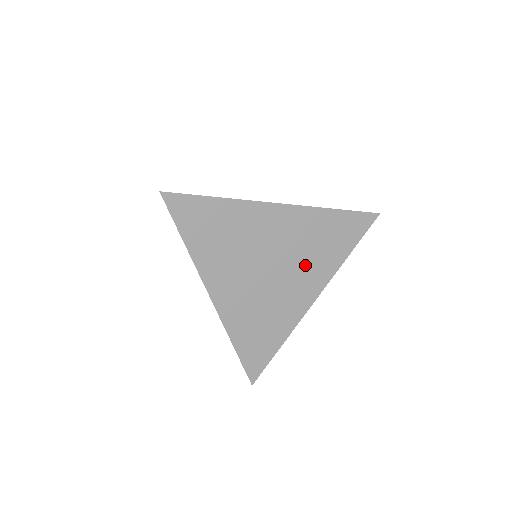
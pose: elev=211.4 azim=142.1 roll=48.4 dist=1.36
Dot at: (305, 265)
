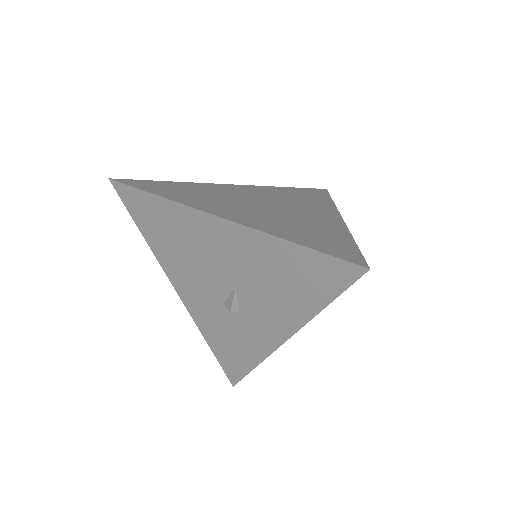
Dot at: (299, 204)
